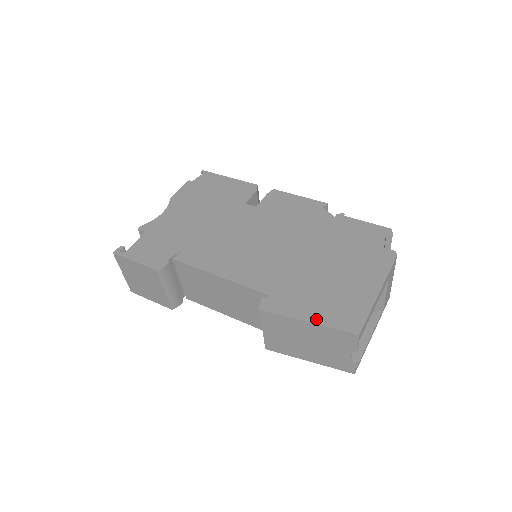
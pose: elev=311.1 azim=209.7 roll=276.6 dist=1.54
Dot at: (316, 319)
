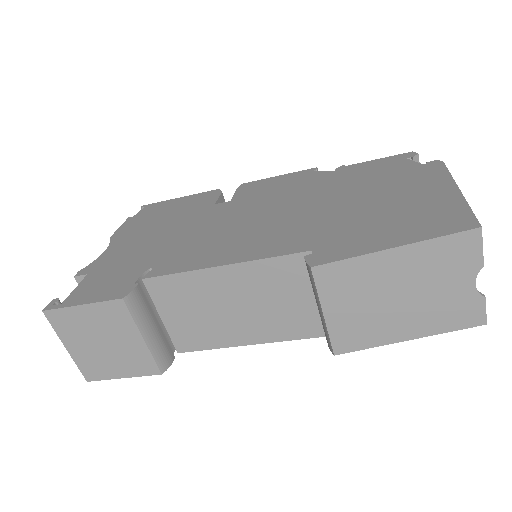
Dot at: (403, 240)
